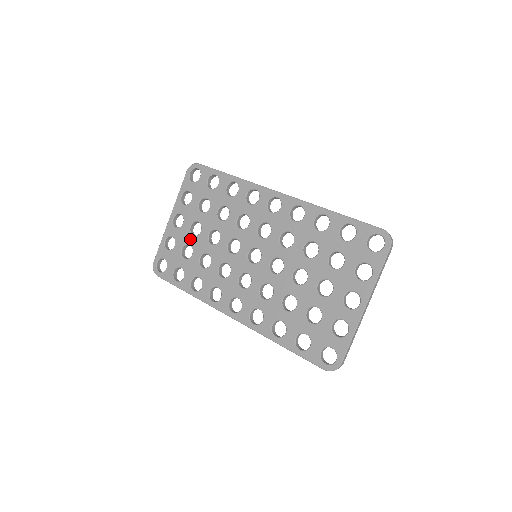
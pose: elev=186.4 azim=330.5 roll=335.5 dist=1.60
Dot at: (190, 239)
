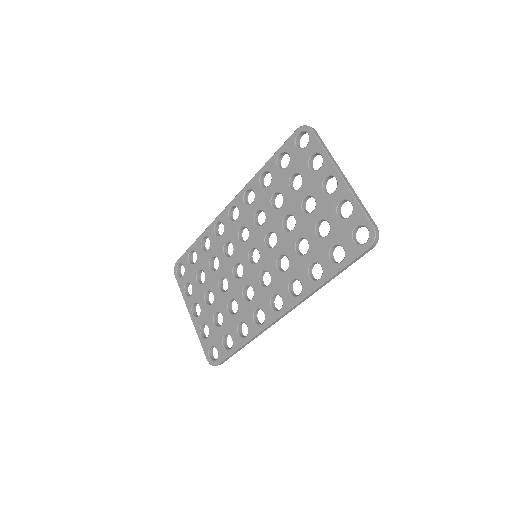
Dot at: (212, 309)
